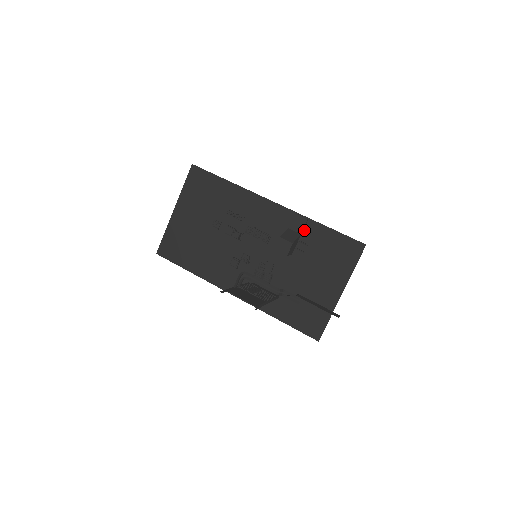
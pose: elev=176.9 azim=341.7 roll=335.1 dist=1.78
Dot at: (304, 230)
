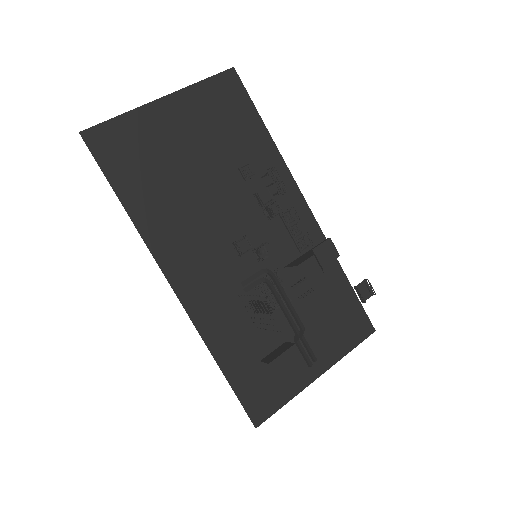
Dot at: occluded
